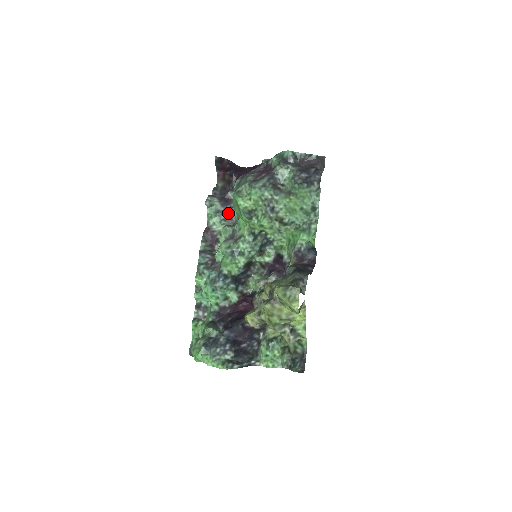
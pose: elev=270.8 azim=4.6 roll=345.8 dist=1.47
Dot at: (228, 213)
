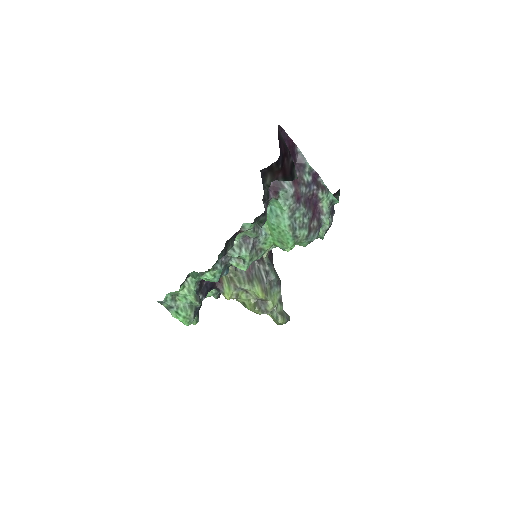
Dot at: (260, 216)
